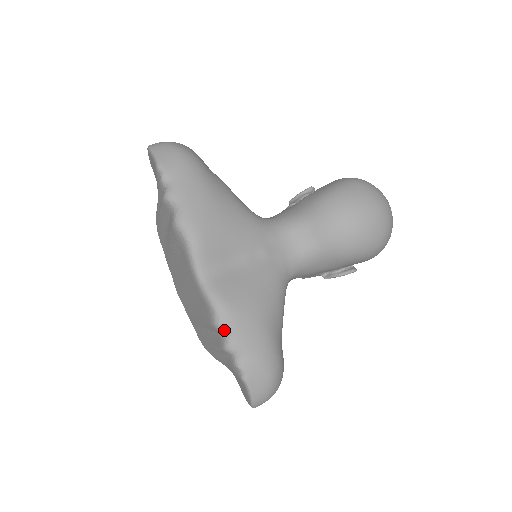
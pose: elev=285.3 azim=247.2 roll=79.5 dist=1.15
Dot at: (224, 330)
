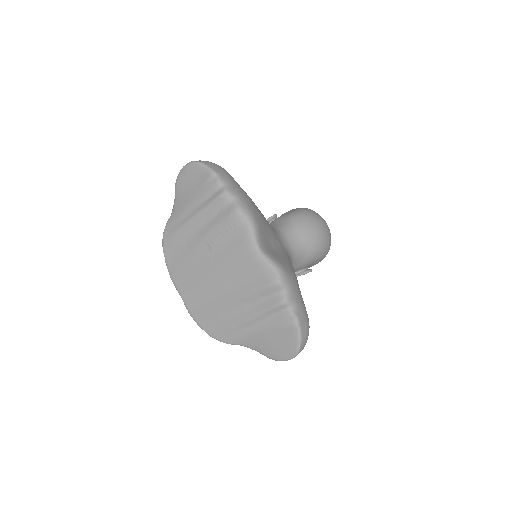
Dot at: (284, 286)
